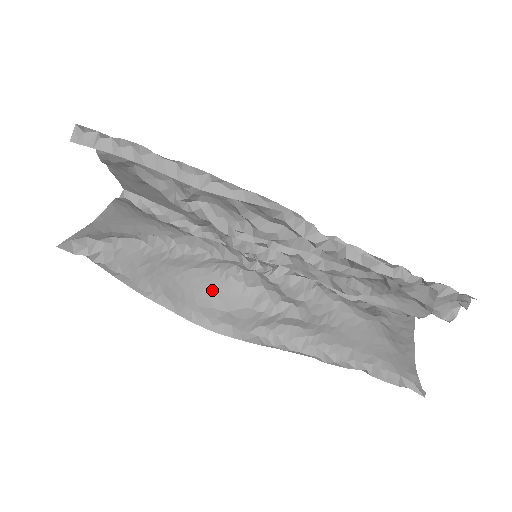
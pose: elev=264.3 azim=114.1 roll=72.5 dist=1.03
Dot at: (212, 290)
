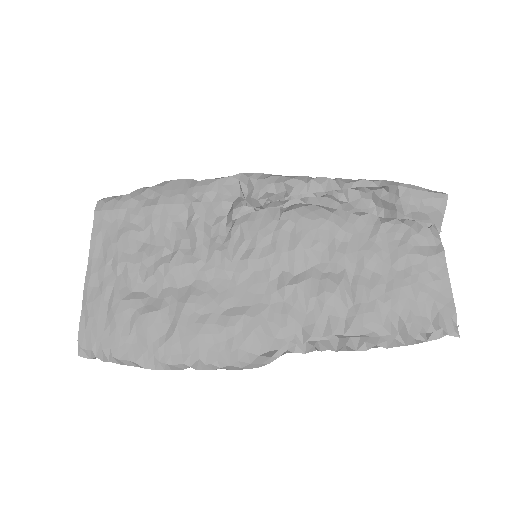
Dot at: occluded
